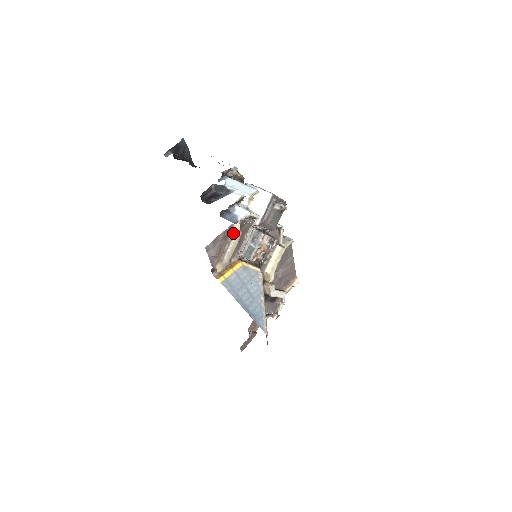
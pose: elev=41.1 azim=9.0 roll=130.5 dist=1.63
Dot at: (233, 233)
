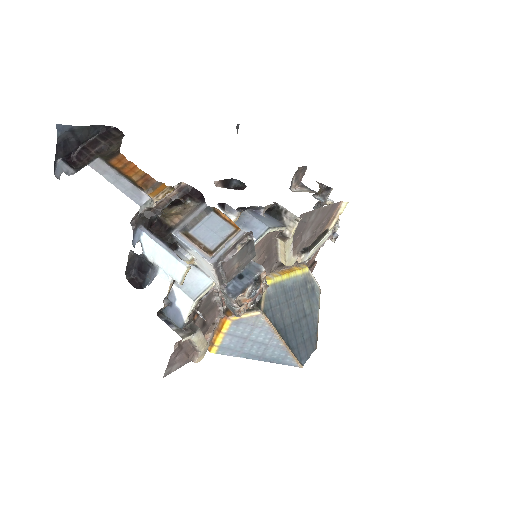
Dot at: occluded
